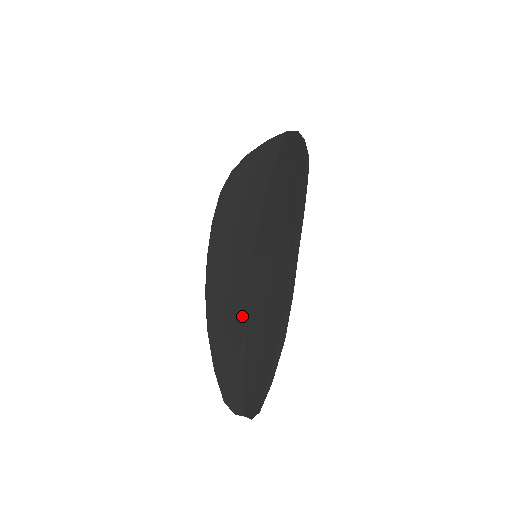
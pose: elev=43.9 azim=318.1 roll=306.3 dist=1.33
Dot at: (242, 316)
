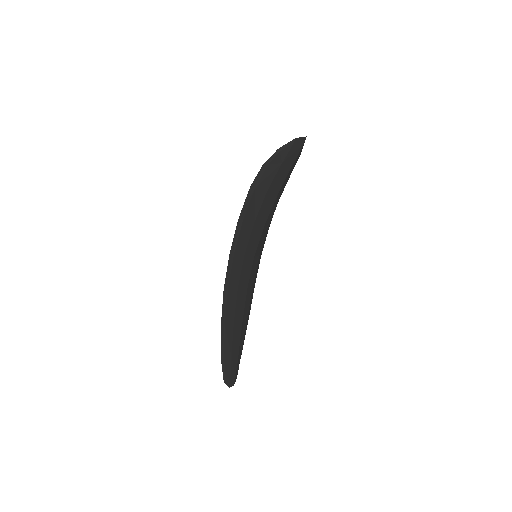
Dot at: occluded
